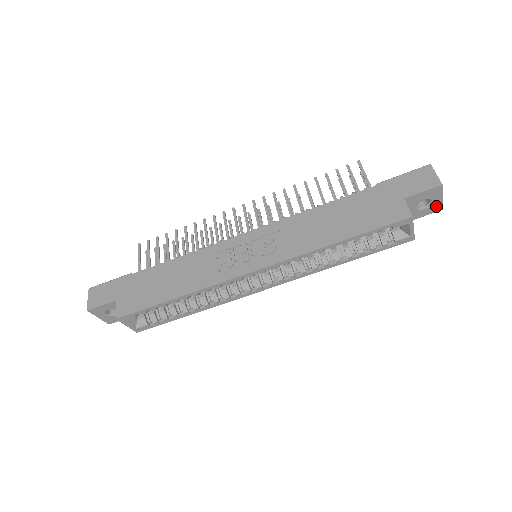
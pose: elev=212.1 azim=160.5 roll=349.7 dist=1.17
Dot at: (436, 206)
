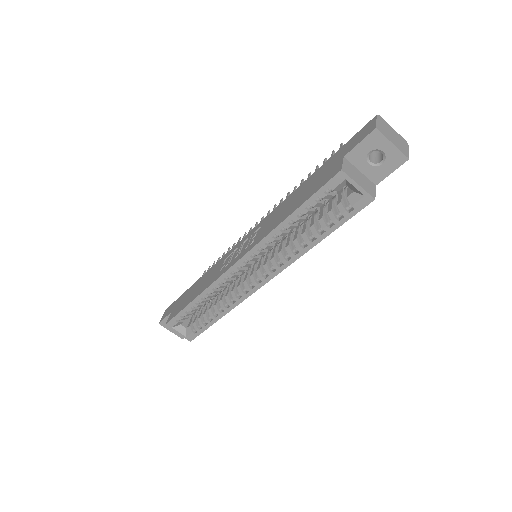
Dot at: (395, 156)
